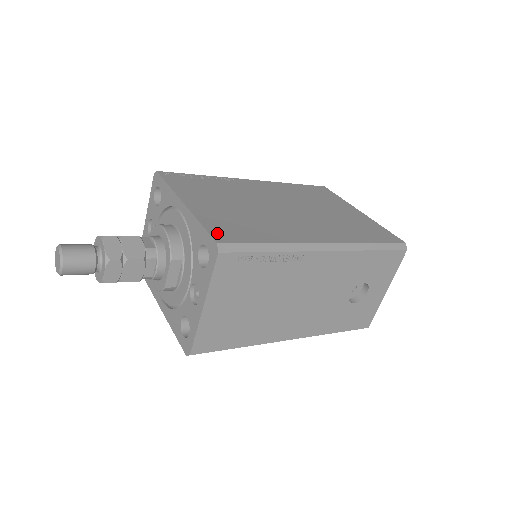
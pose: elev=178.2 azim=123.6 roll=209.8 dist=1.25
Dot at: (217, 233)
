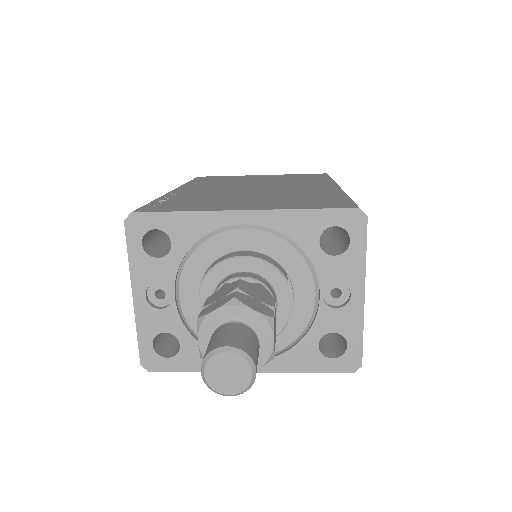
Dot at: (333, 206)
